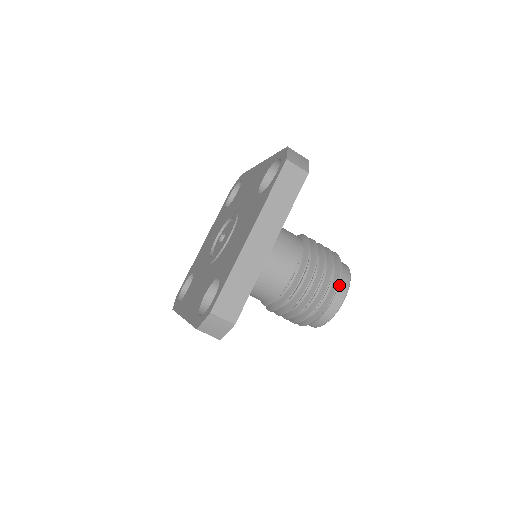
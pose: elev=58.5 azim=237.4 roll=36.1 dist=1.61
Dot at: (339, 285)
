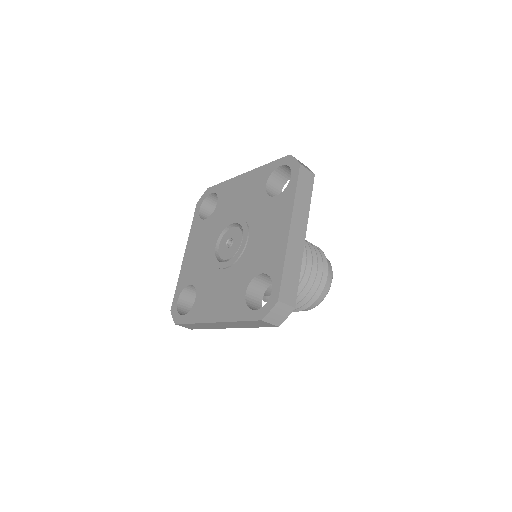
Dot at: occluded
